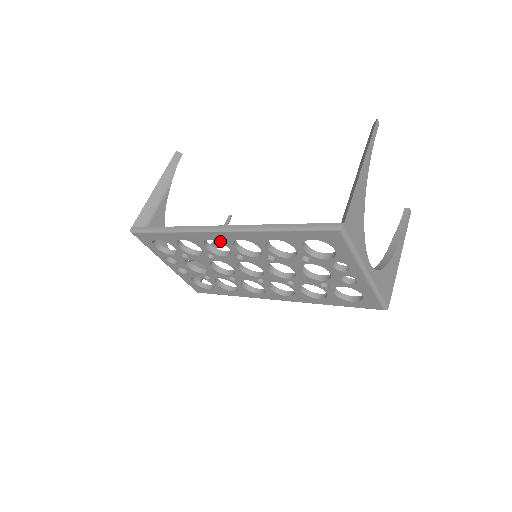
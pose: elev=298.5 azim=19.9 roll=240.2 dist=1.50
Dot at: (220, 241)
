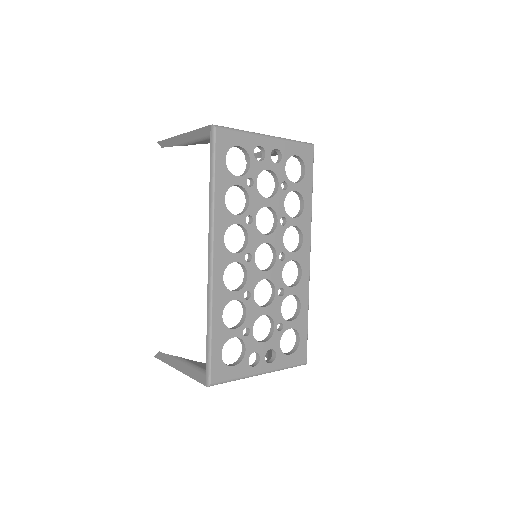
Dot at: (226, 265)
